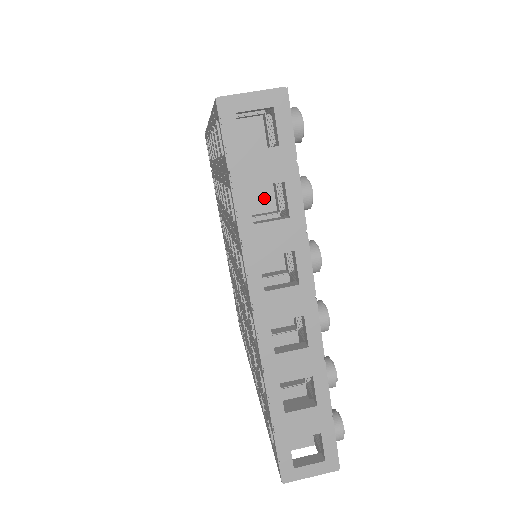
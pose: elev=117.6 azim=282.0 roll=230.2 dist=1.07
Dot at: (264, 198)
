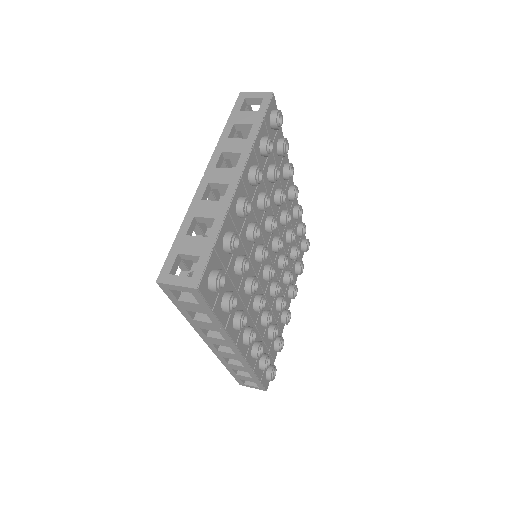
Dot at: occluded
